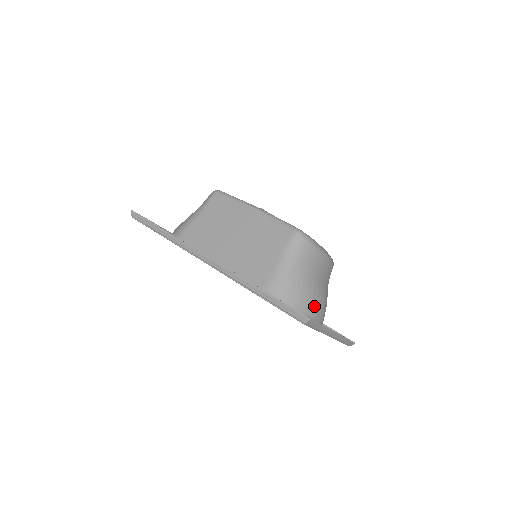
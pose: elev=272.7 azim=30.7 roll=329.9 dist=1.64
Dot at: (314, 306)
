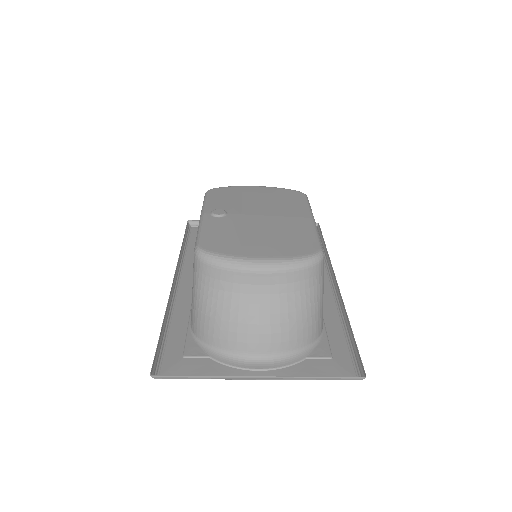
Dot at: (235, 339)
